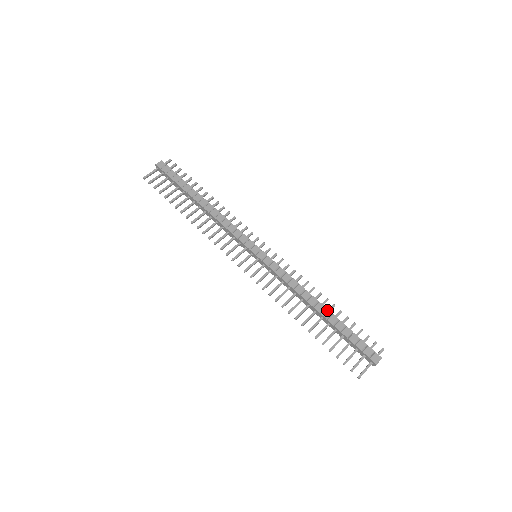
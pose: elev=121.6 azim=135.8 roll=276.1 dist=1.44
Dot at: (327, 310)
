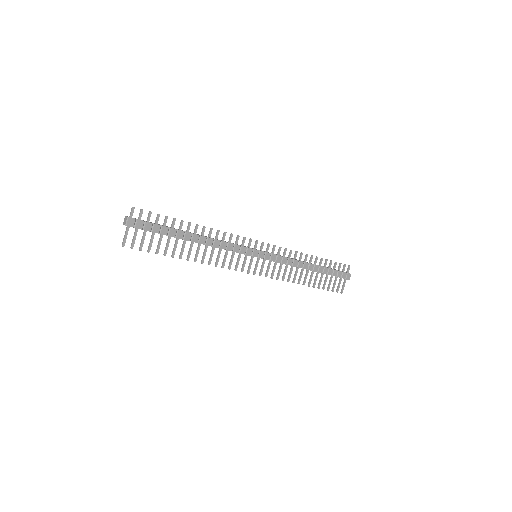
Dot at: (316, 266)
